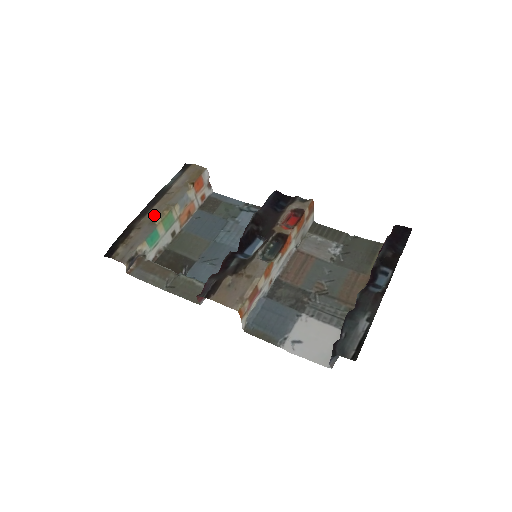
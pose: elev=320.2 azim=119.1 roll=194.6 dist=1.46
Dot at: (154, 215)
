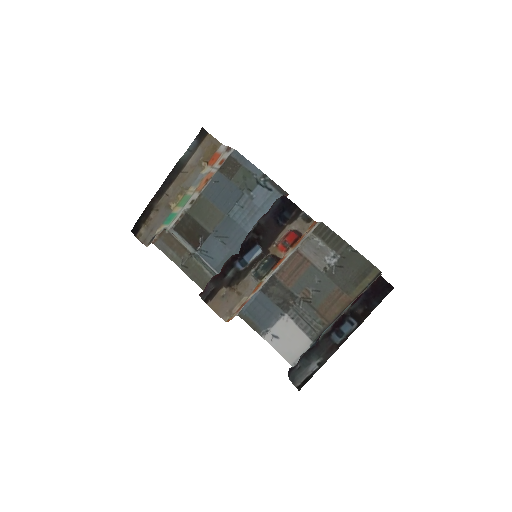
Dot at: (170, 197)
